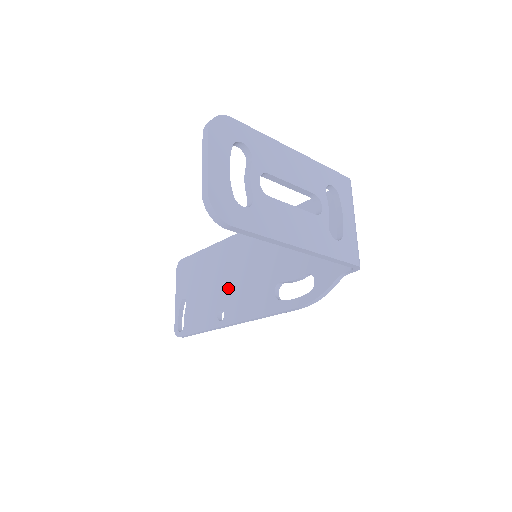
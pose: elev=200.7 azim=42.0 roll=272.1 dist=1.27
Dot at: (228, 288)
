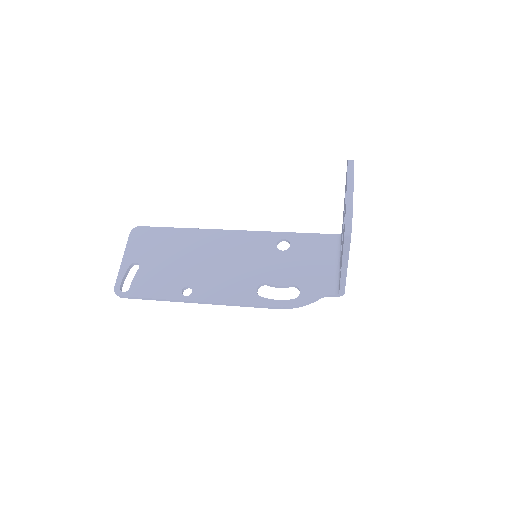
Dot at: (202, 271)
